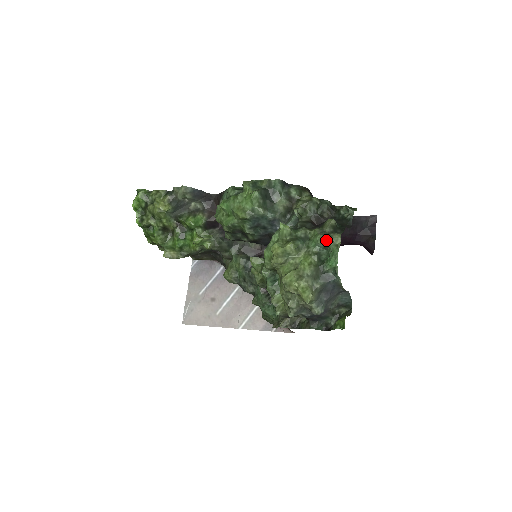
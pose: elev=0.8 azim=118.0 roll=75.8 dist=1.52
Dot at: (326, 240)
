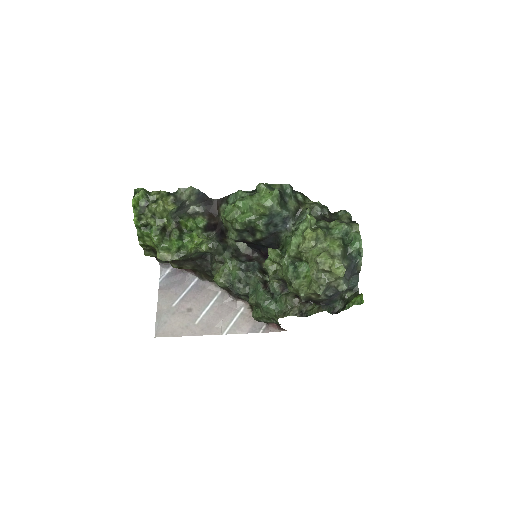
Dot at: (349, 227)
